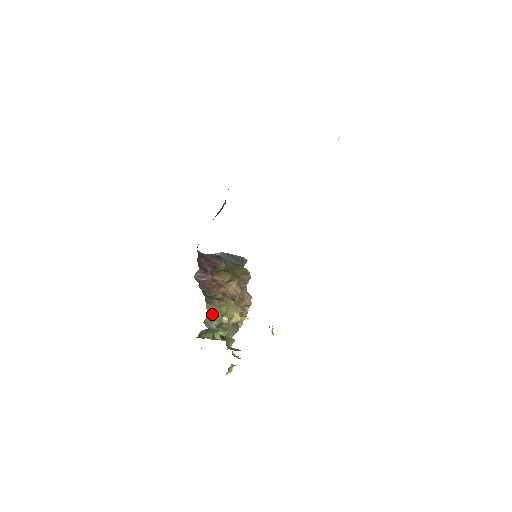
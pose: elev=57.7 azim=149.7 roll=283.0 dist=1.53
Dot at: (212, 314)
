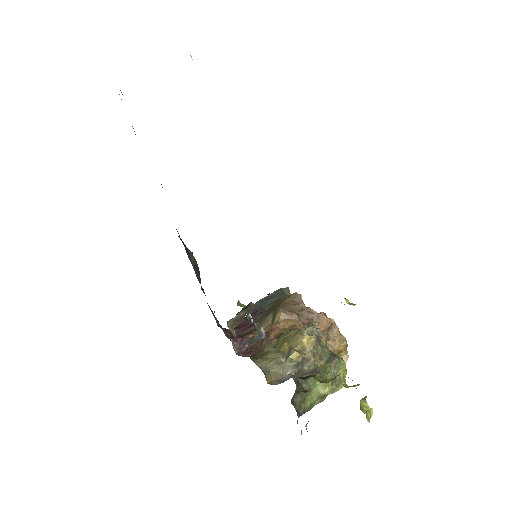
Dot at: (272, 365)
